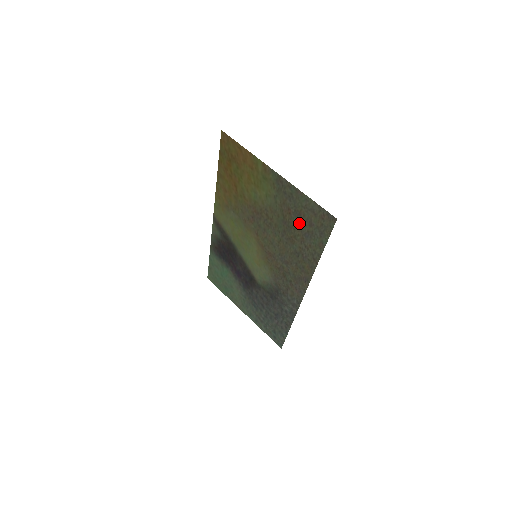
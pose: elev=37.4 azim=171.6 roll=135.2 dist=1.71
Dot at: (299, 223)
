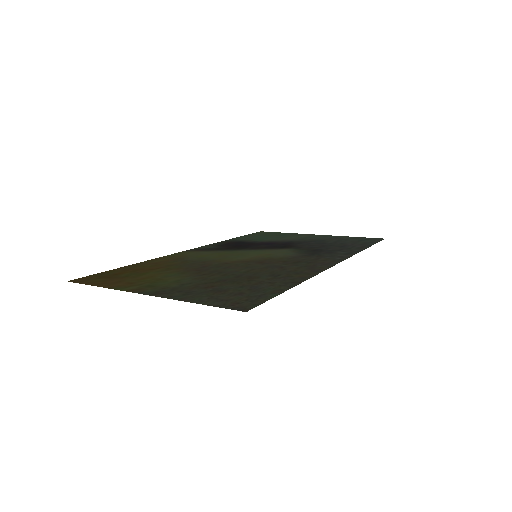
Dot at: (232, 288)
